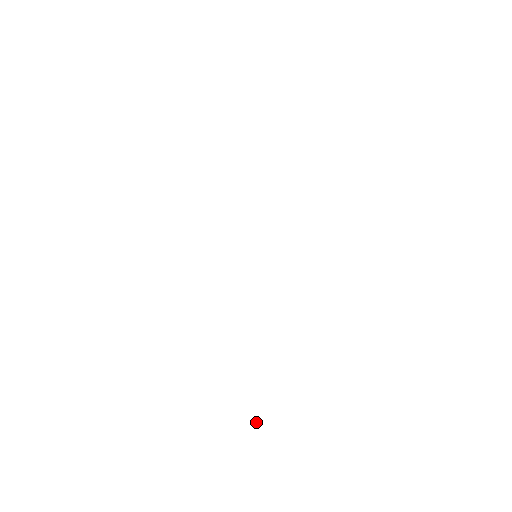
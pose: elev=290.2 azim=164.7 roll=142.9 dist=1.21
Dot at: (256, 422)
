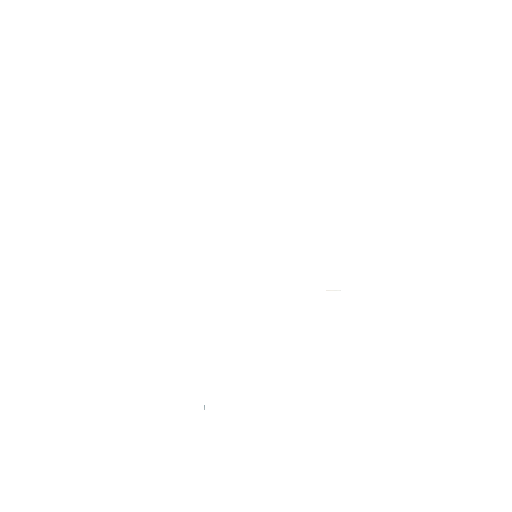
Dot at: occluded
